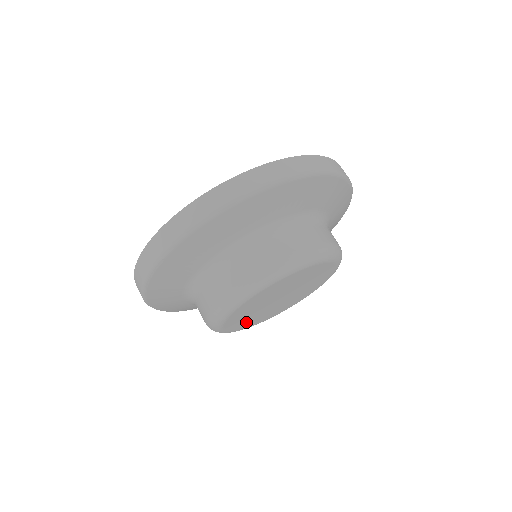
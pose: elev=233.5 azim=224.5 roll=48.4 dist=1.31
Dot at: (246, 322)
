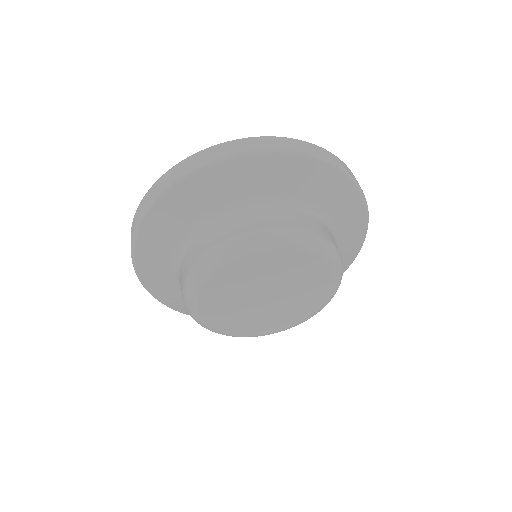
Dot at: (253, 325)
